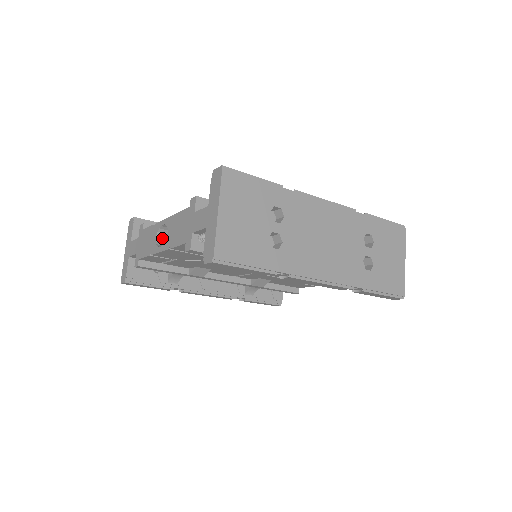
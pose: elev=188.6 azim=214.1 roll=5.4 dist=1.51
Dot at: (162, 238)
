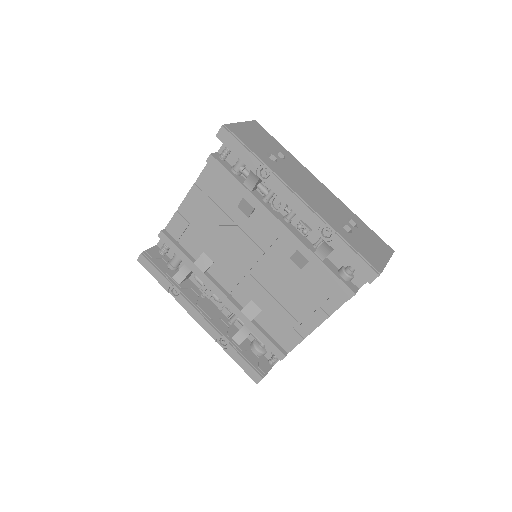
Dot at: occluded
